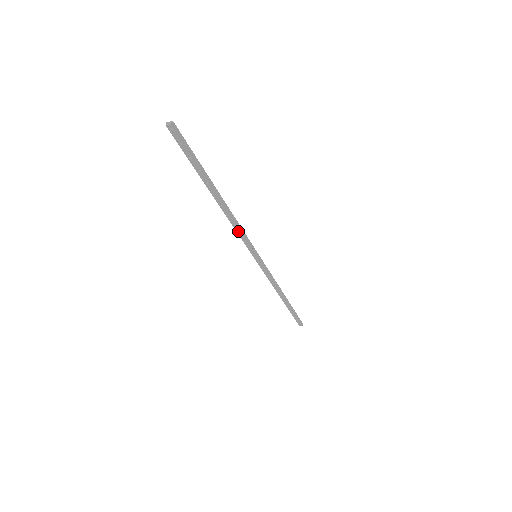
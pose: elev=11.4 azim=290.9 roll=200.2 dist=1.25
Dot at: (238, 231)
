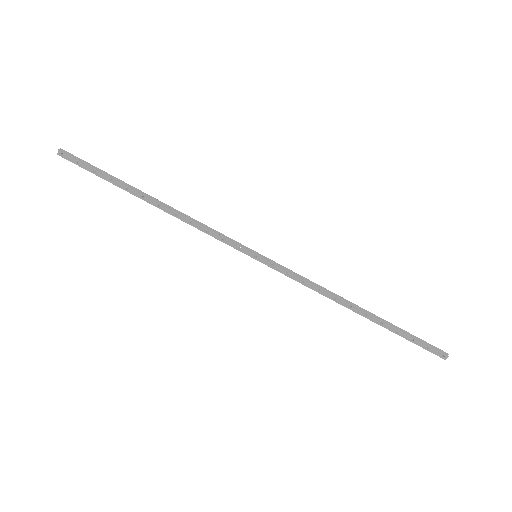
Dot at: (203, 230)
